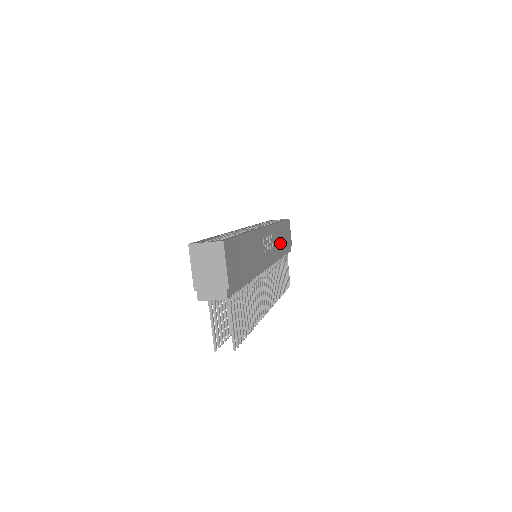
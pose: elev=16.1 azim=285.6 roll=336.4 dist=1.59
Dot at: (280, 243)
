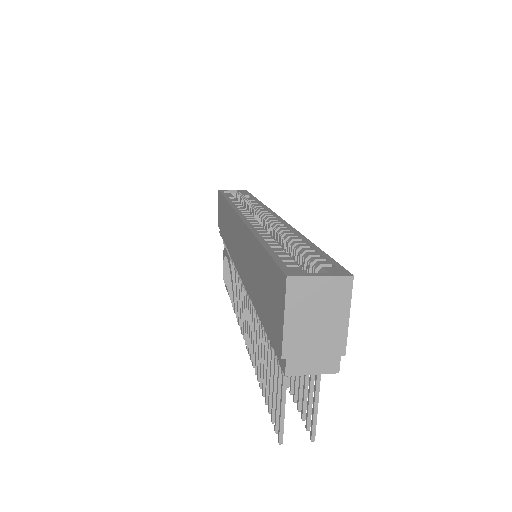
Dot at: occluded
